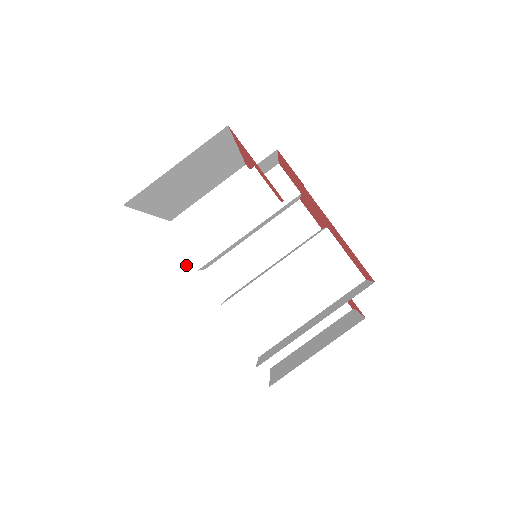
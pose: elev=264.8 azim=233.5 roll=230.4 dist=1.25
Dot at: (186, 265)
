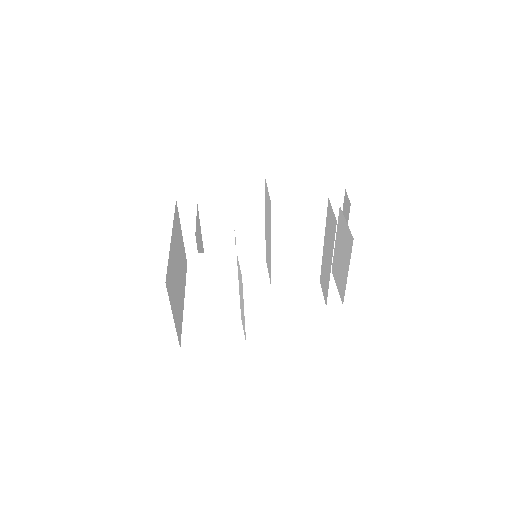
Dot at: (236, 315)
